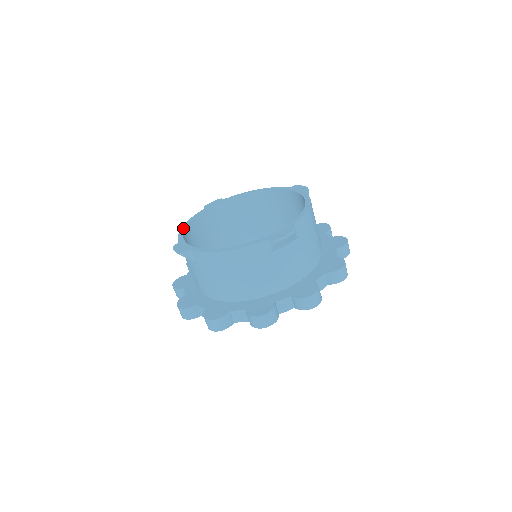
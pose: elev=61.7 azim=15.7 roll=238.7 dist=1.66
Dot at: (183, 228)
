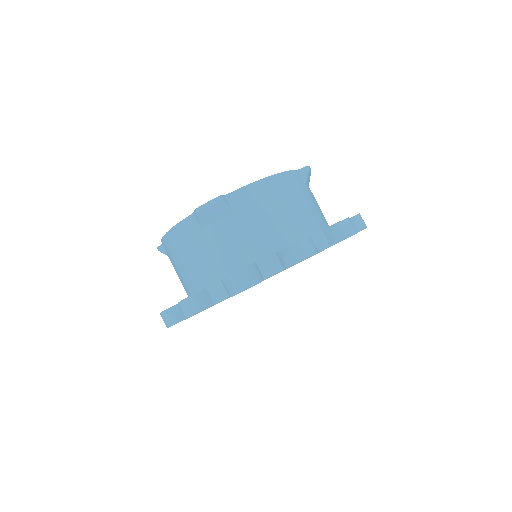
Dot at: (171, 229)
